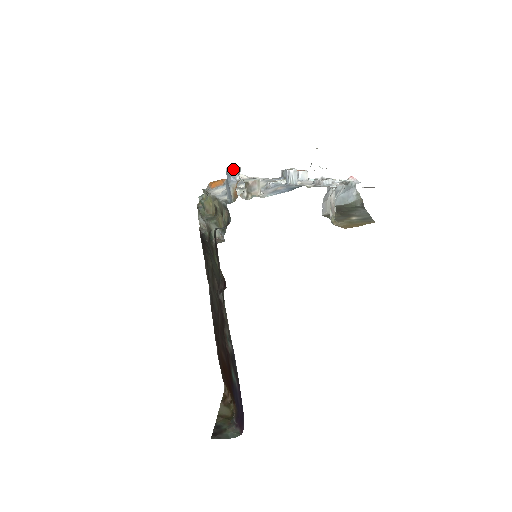
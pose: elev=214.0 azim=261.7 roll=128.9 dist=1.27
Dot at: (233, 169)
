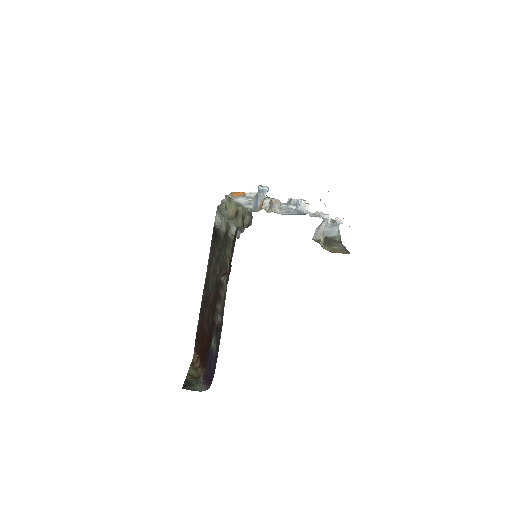
Dot at: (264, 188)
